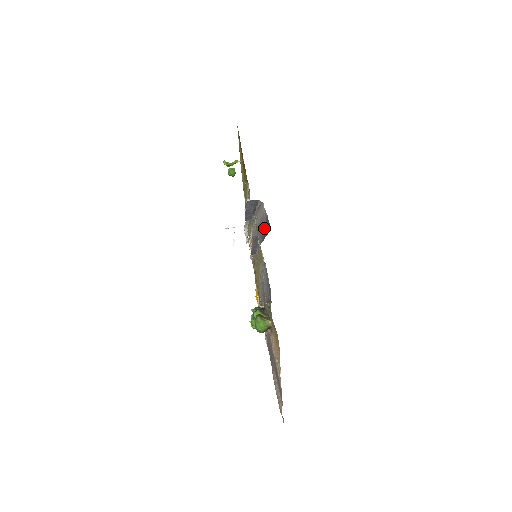
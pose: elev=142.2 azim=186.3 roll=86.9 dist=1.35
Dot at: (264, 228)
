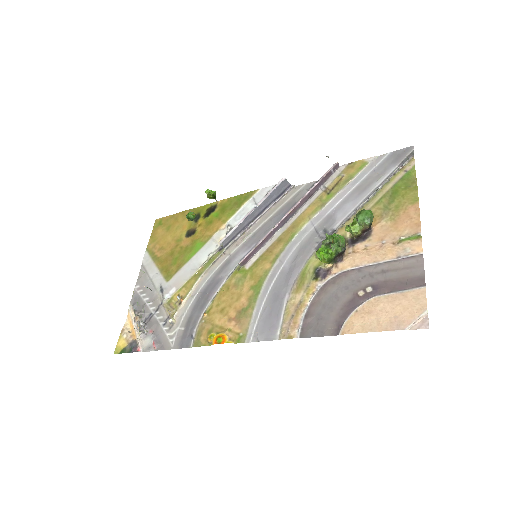
Dot at: occluded
